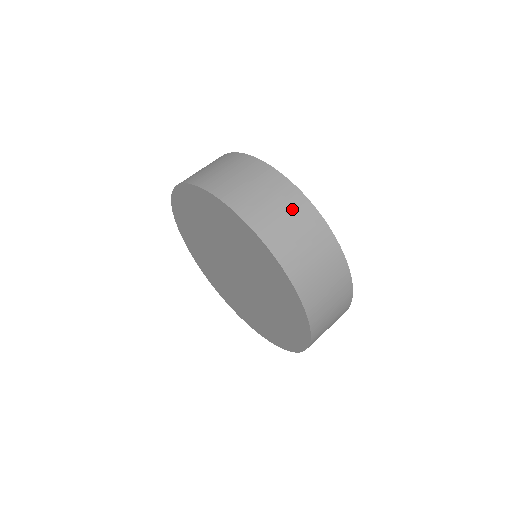
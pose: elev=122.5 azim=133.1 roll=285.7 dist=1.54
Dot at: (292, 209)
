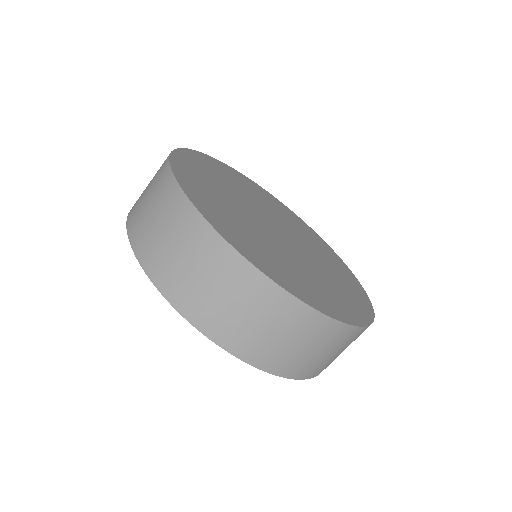
Dot at: occluded
